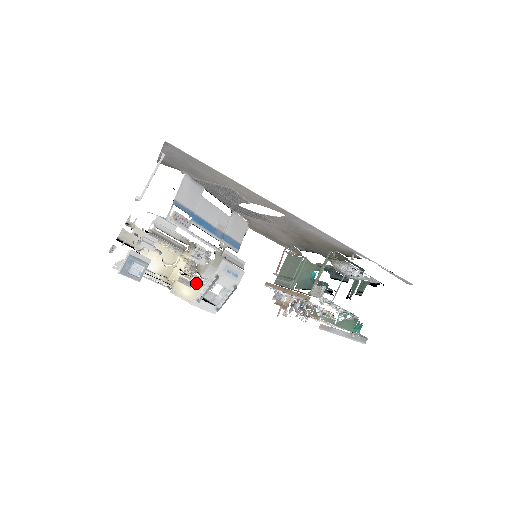
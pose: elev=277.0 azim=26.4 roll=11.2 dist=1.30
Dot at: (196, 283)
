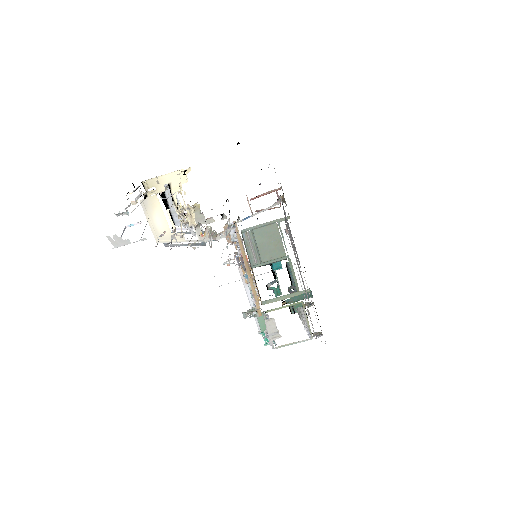
Dot at: occluded
